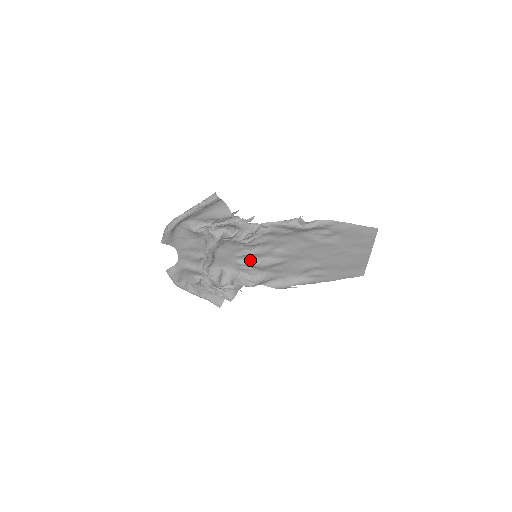
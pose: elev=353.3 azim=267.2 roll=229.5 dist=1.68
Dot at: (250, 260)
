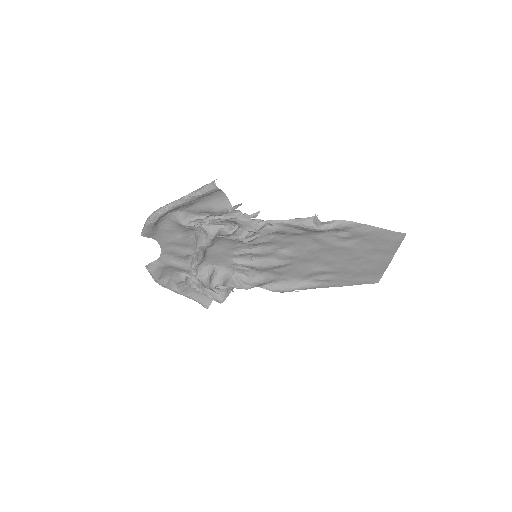
Dot at: (248, 260)
